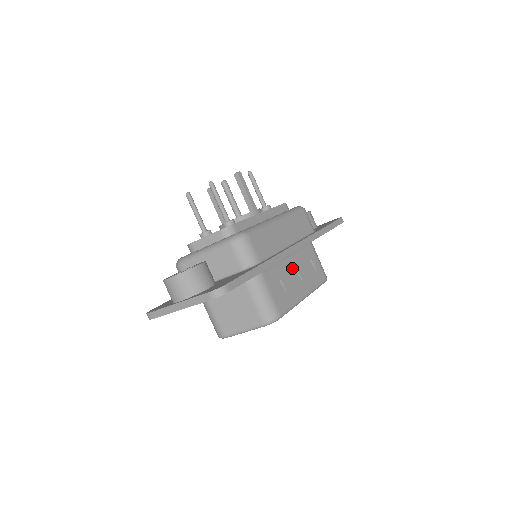
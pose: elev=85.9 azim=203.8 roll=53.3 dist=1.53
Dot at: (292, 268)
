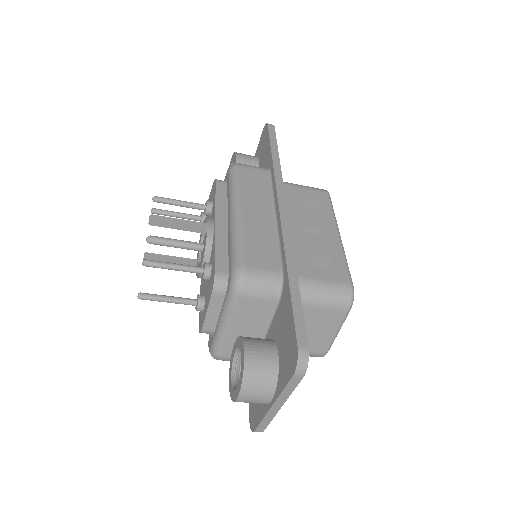
Dot at: (300, 229)
